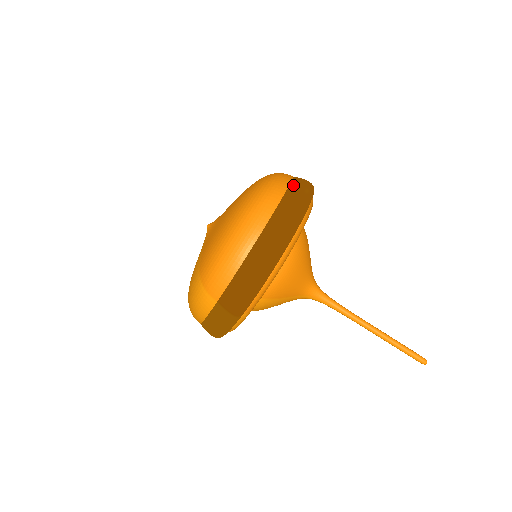
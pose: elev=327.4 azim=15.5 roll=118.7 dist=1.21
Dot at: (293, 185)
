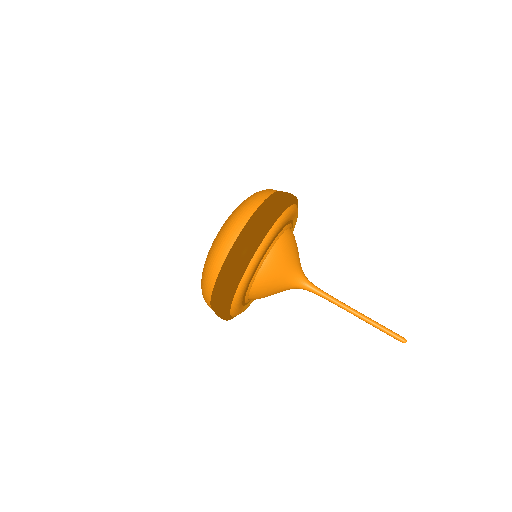
Dot at: (235, 246)
